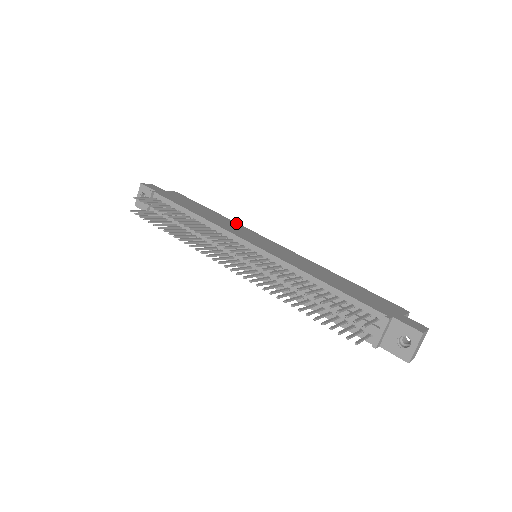
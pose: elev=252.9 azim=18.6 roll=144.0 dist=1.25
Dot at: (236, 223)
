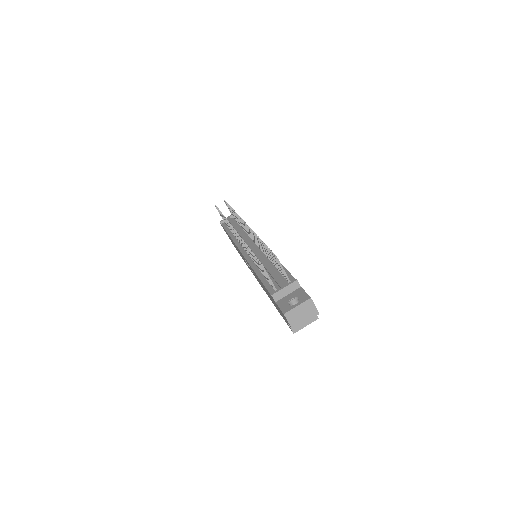
Dot at: occluded
